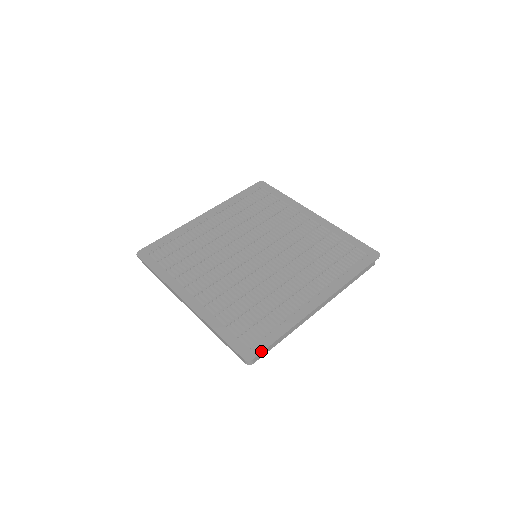
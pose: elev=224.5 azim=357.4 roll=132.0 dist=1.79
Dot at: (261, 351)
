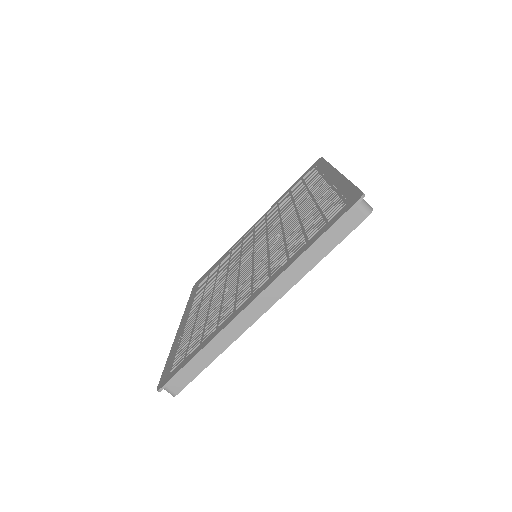
Dot at: (357, 190)
